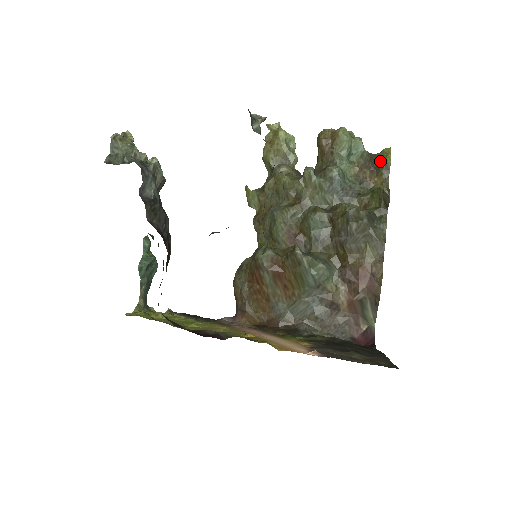
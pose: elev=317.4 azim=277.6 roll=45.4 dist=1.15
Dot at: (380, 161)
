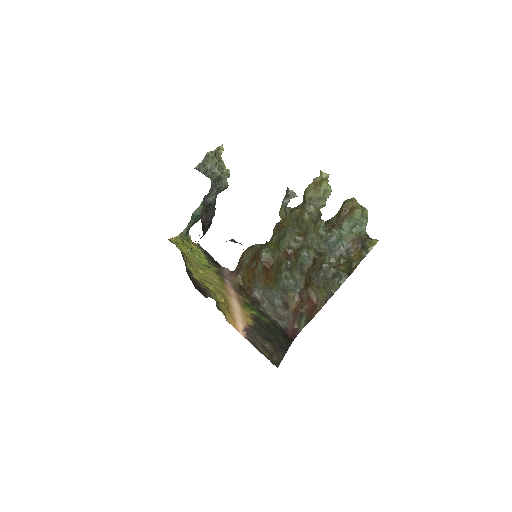
Dot at: (366, 245)
